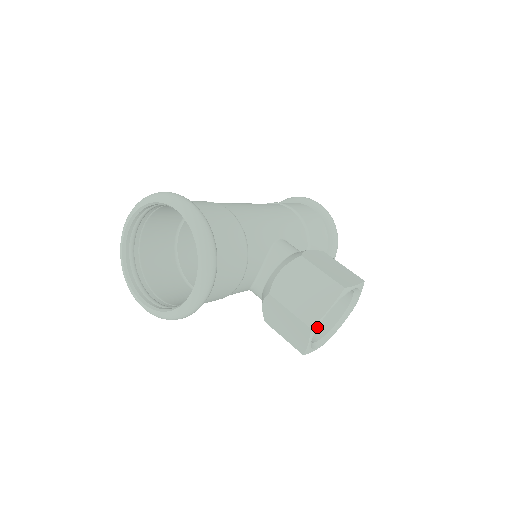
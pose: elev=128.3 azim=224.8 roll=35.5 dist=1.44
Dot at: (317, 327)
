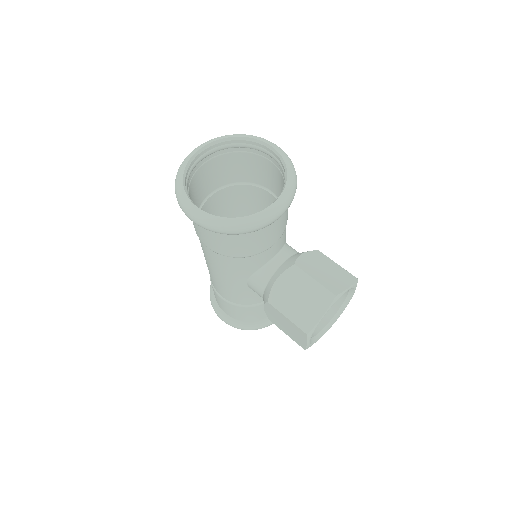
Dot at: (336, 300)
